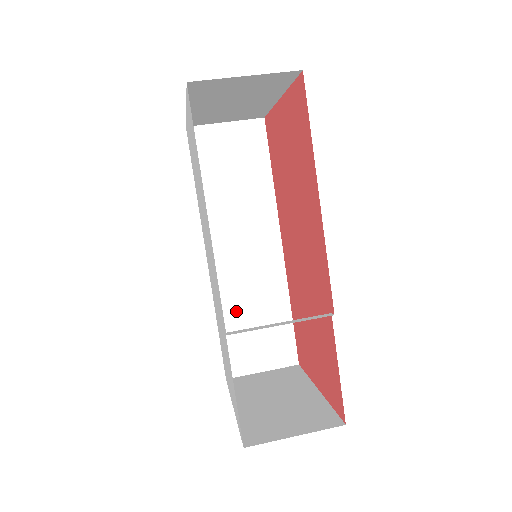
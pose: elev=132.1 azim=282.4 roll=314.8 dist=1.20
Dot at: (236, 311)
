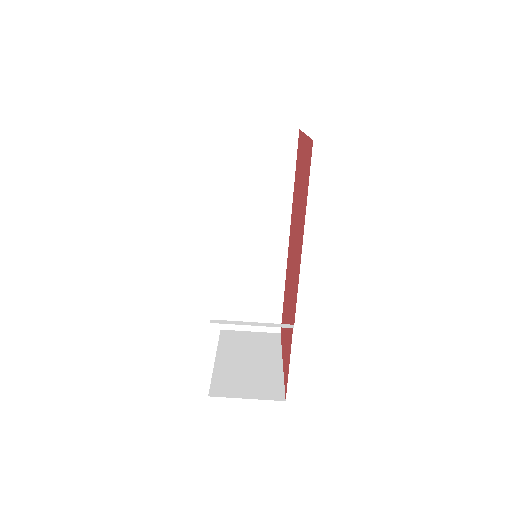
Dot at: (239, 282)
